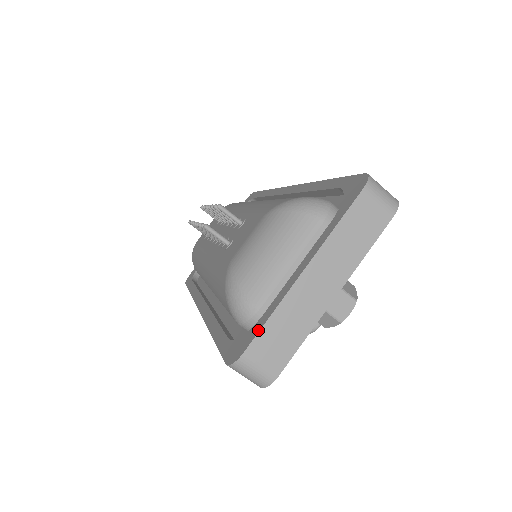
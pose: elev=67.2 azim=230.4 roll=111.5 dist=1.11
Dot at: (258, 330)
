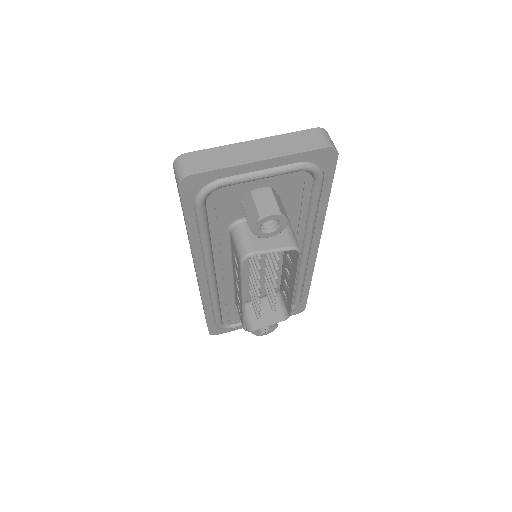
Dot at: (204, 151)
